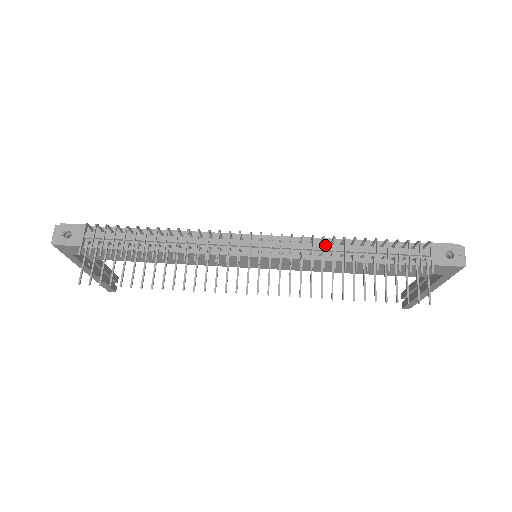
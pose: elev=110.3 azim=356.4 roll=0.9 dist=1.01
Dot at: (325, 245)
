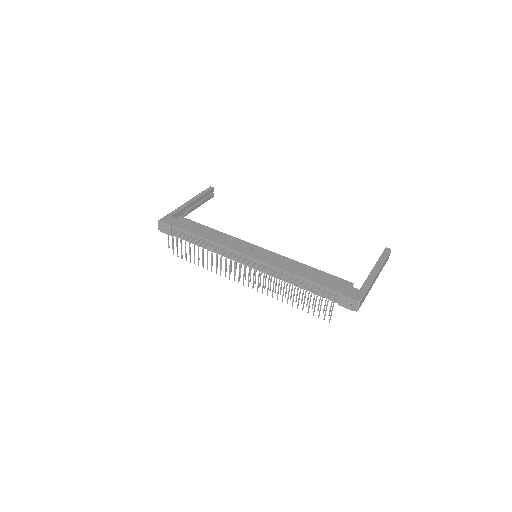
Dot at: (284, 274)
